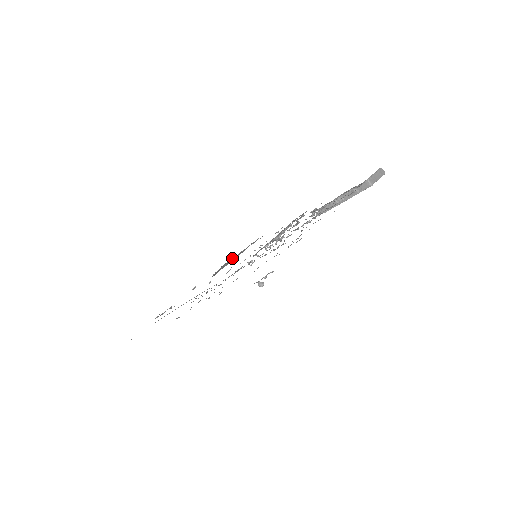
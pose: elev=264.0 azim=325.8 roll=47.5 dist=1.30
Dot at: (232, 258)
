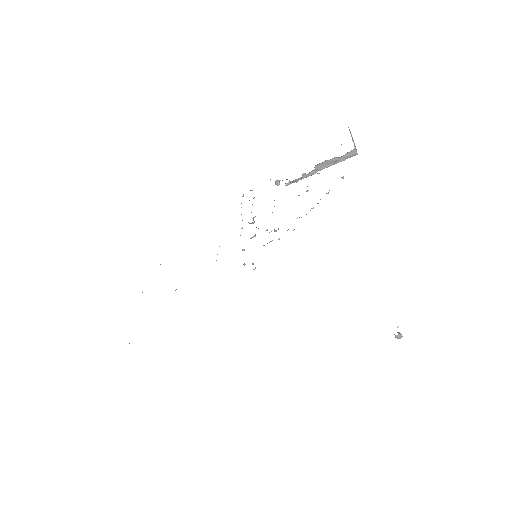
Dot at: occluded
